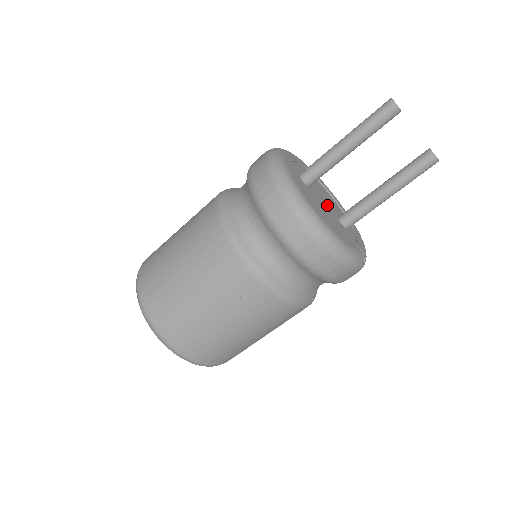
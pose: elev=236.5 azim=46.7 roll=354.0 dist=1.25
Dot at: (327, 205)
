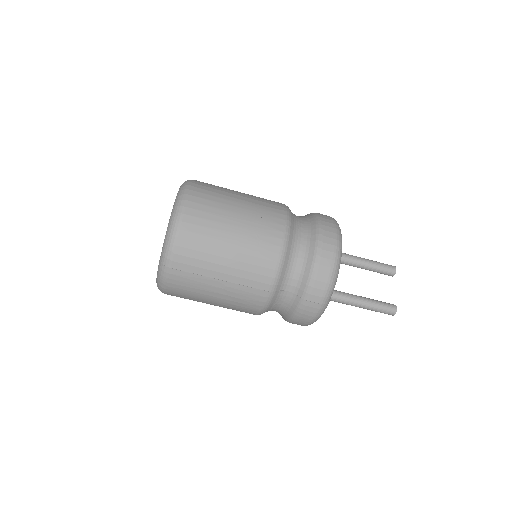
Dot at: occluded
